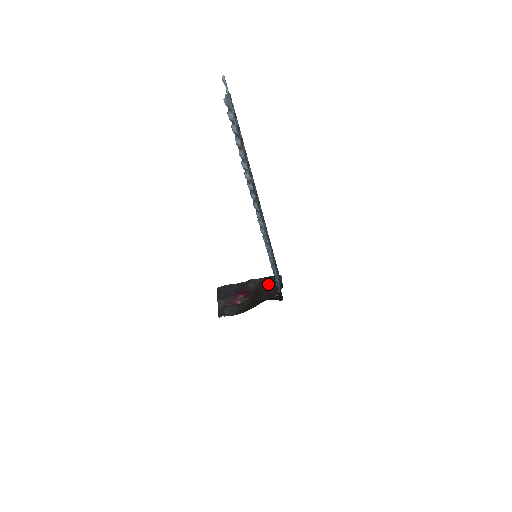
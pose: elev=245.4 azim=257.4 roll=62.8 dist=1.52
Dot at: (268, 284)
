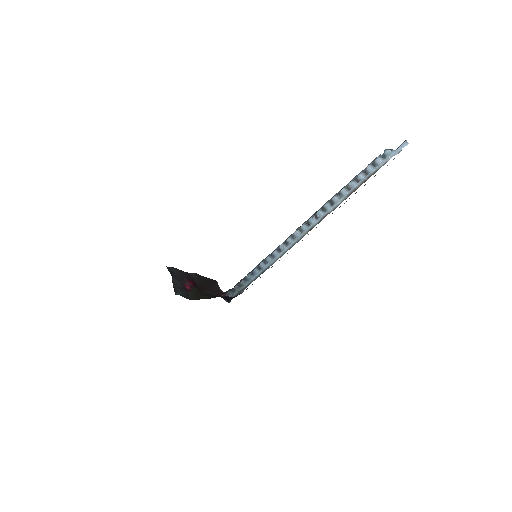
Dot at: (210, 284)
